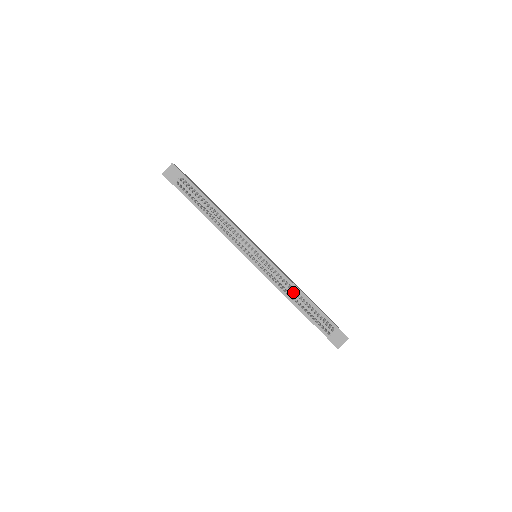
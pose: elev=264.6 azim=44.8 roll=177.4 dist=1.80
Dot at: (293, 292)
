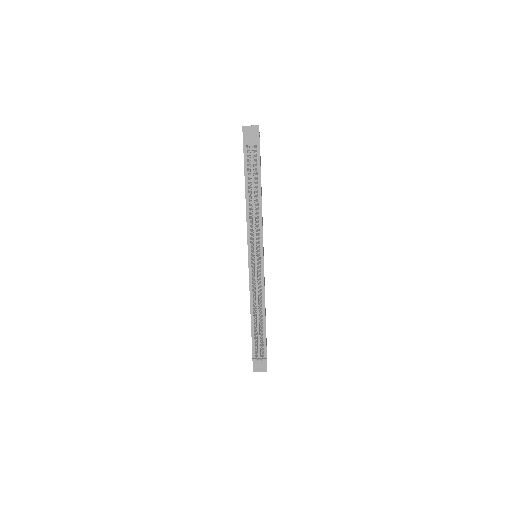
Dot at: occluded
